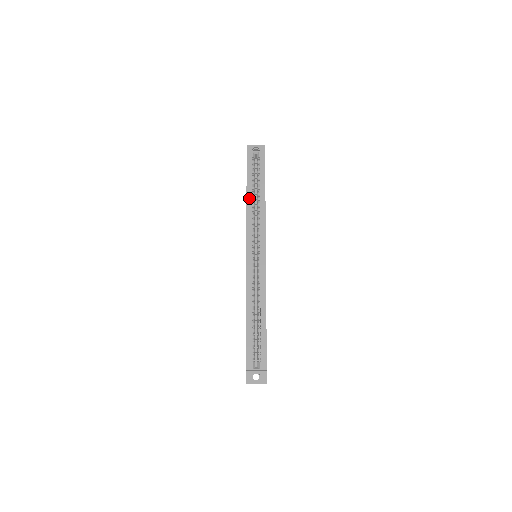
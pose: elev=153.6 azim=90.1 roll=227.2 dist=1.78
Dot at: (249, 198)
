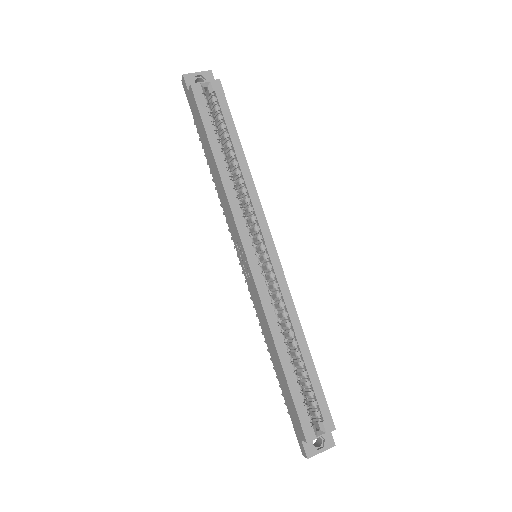
Dot at: (221, 165)
